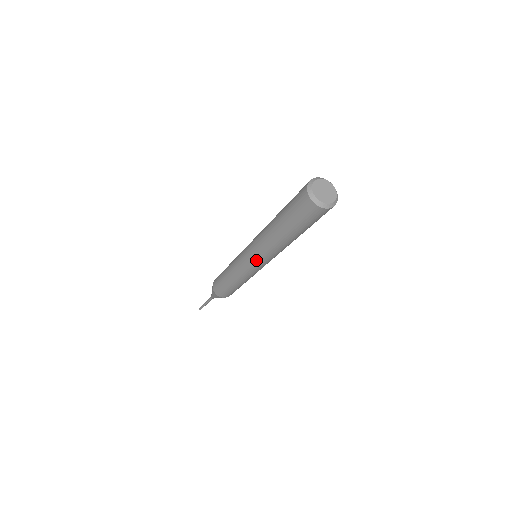
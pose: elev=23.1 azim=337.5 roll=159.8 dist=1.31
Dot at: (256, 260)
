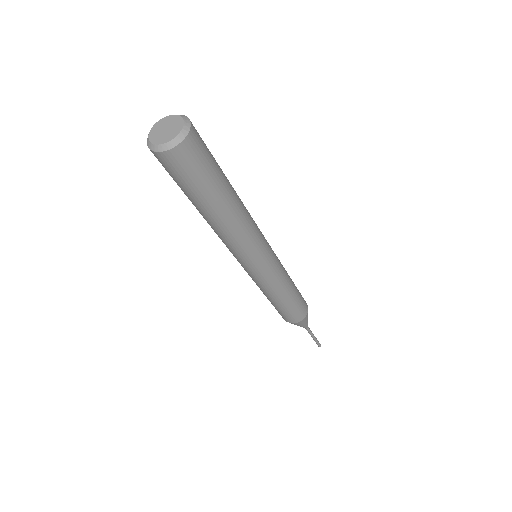
Dot at: occluded
